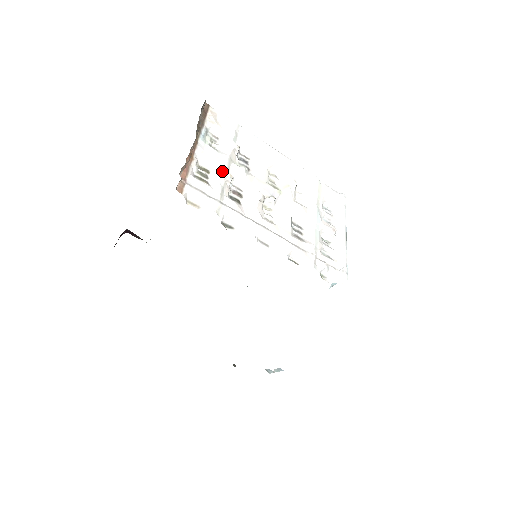
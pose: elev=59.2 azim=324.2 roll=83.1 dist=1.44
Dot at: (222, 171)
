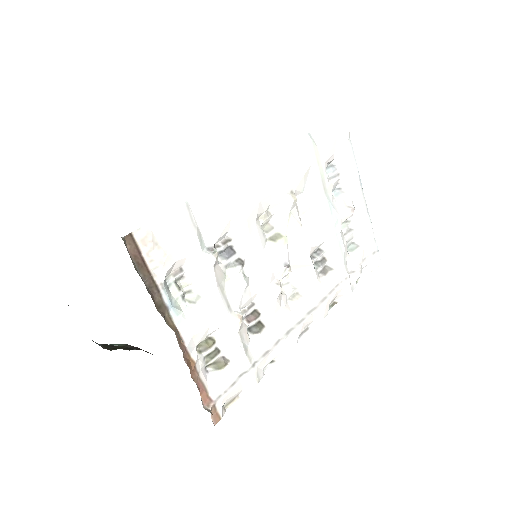
Dot at: (228, 326)
